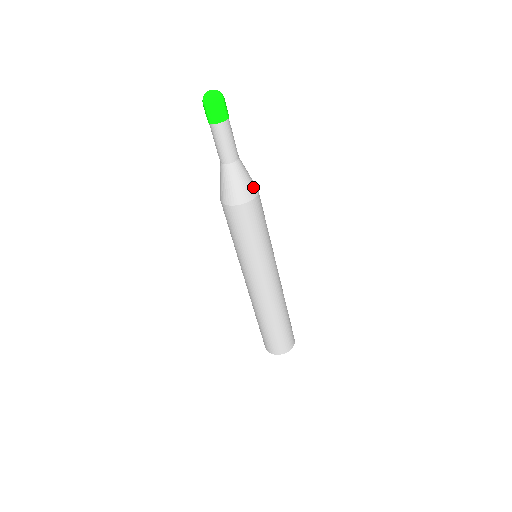
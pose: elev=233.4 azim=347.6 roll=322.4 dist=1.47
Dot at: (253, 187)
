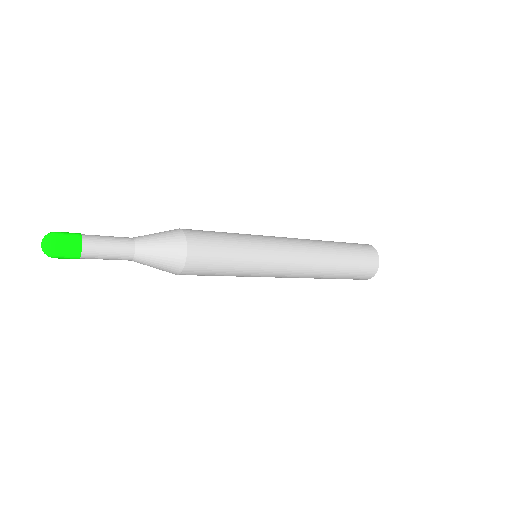
Dot at: (175, 239)
